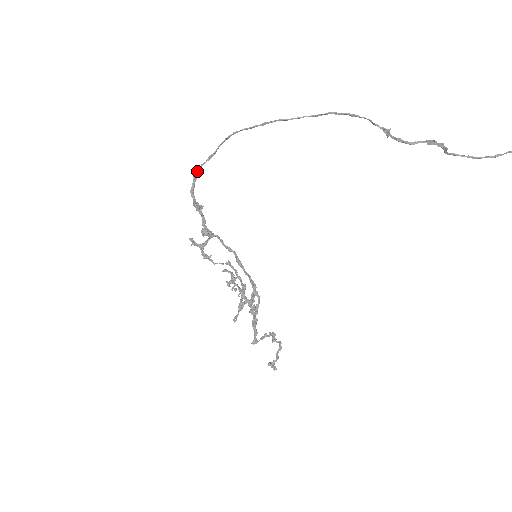
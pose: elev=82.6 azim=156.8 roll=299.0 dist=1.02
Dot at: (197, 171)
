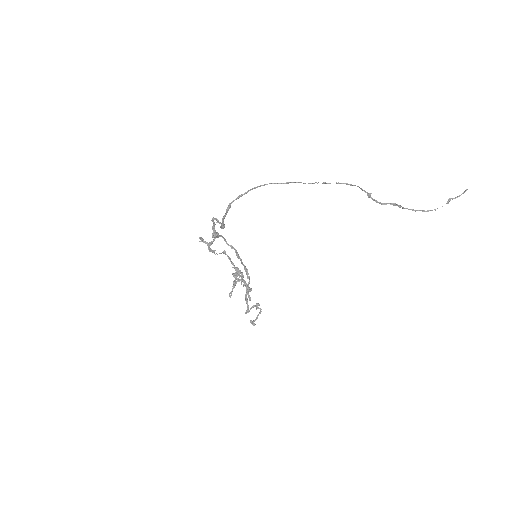
Dot at: (229, 206)
